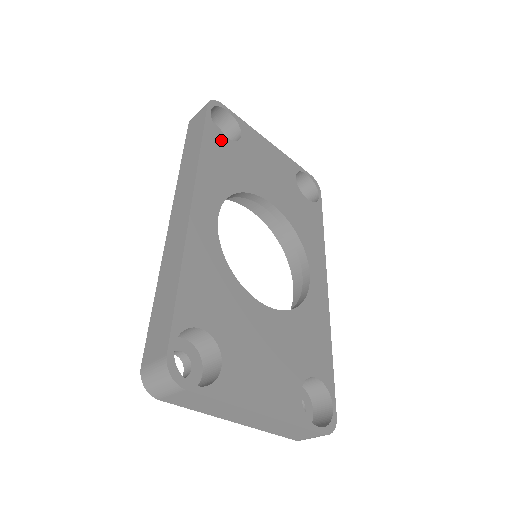
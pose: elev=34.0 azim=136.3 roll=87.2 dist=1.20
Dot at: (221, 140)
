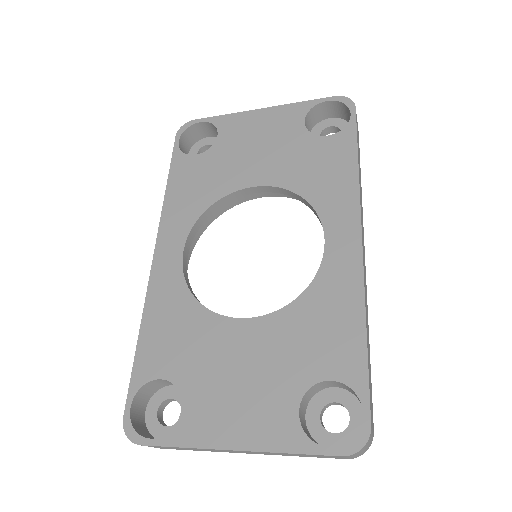
Dot at: (191, 162)
